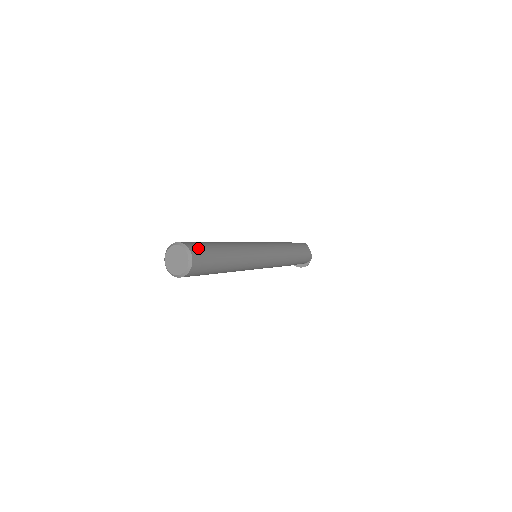
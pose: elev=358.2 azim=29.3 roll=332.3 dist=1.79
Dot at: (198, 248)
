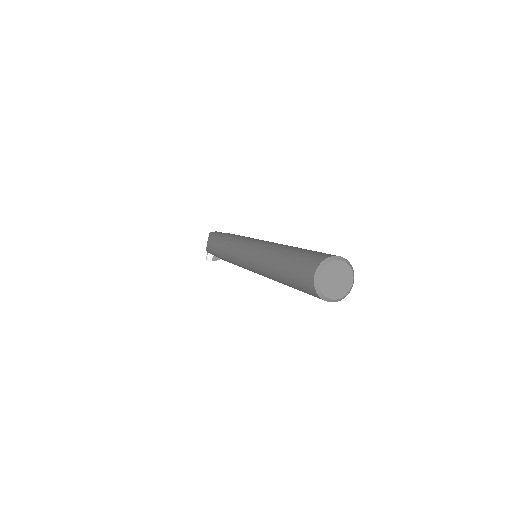
Dot at: (330, 254)
